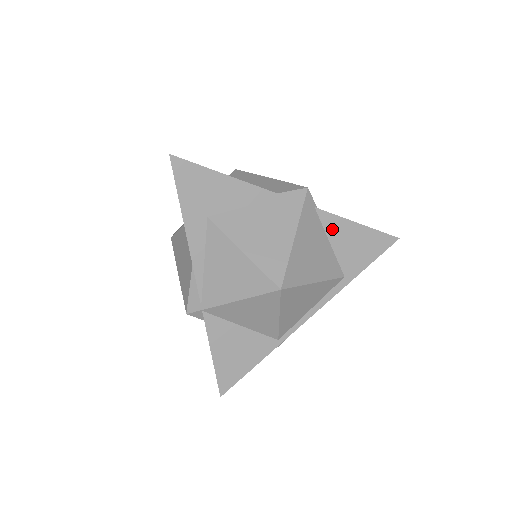
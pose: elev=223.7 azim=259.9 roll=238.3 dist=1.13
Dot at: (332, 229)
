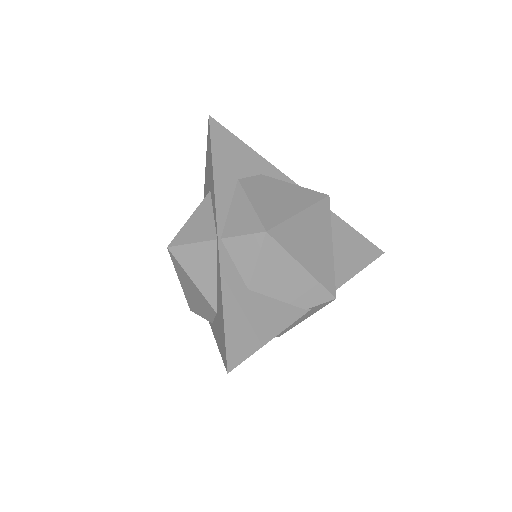
Dot at: occluded
